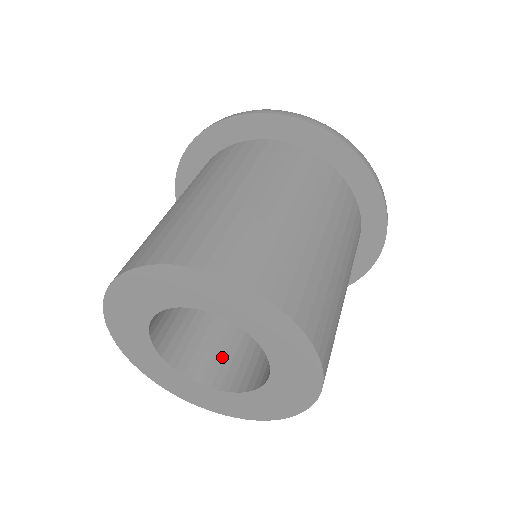
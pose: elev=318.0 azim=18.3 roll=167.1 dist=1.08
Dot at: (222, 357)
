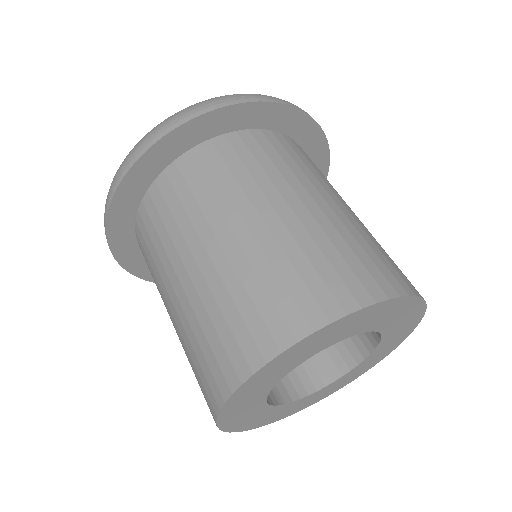
Dot at: occluded
